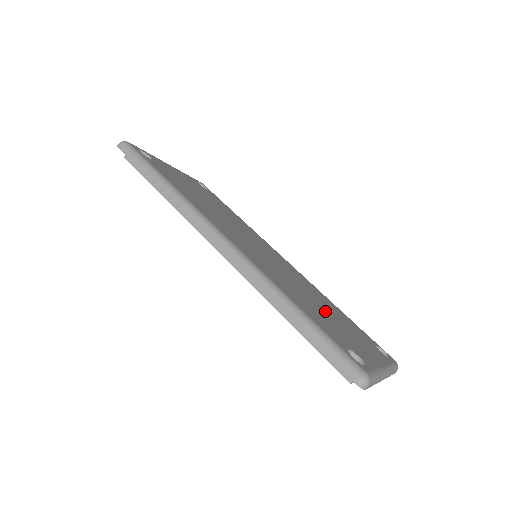
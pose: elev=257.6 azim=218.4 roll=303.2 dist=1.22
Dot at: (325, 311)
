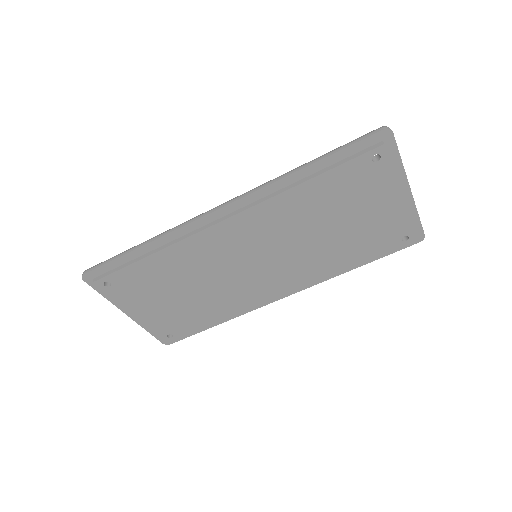
Dot at: occluded
